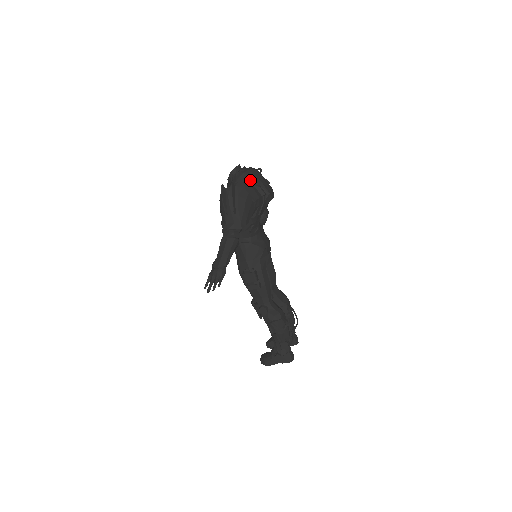
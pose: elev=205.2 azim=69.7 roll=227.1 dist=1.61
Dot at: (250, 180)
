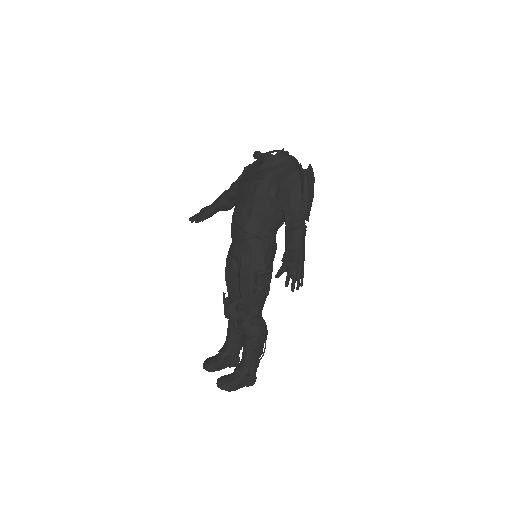
Dot at: occluded
